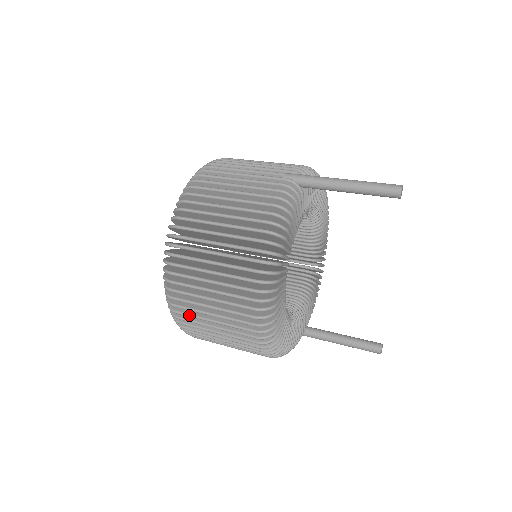
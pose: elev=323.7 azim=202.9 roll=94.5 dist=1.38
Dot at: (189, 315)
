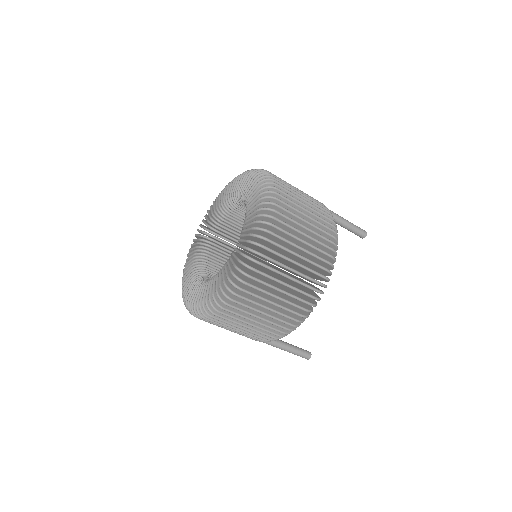
Dot at: (270, 267)
